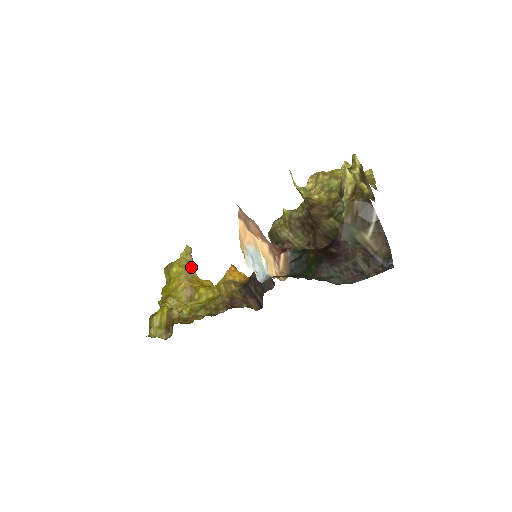
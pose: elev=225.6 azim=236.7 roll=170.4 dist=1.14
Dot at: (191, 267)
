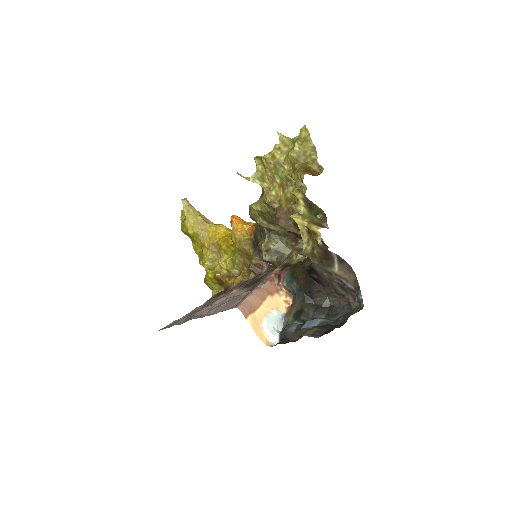
Dot at: (200, 221)
